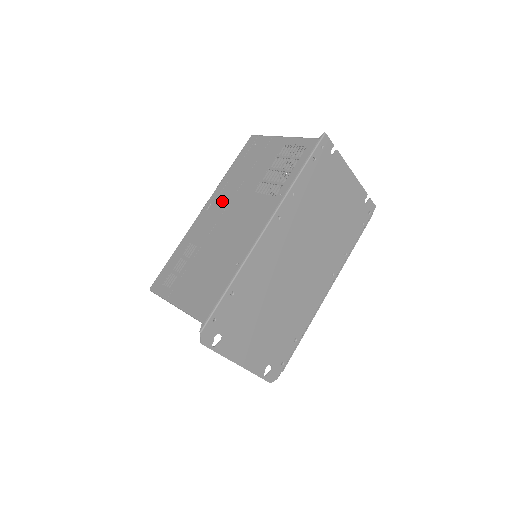
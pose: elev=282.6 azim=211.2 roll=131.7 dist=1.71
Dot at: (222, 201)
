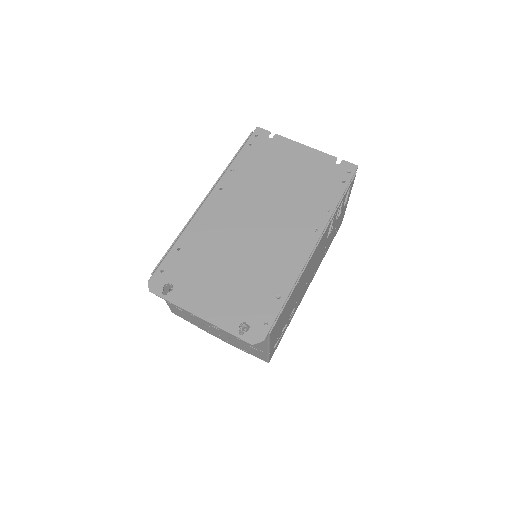
Dot at: occluded
